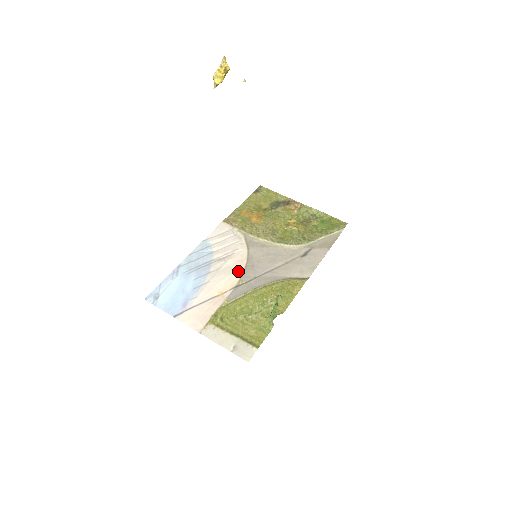
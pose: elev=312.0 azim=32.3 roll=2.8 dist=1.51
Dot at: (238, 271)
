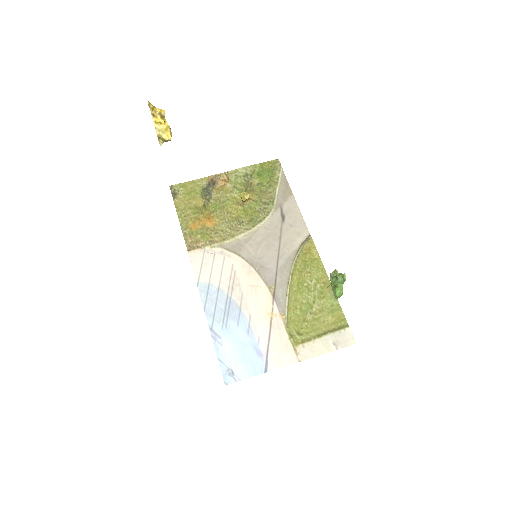
Dot at: (258, 283)
